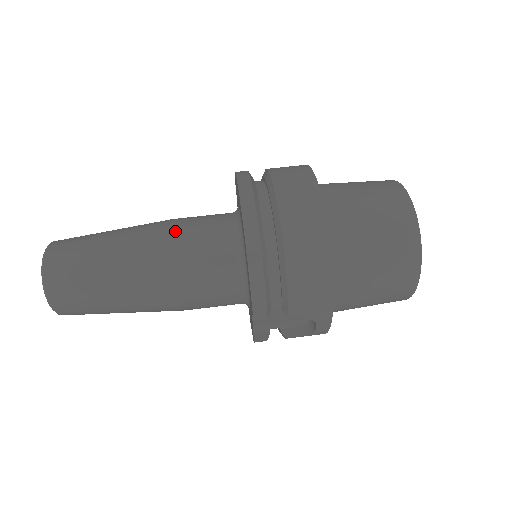
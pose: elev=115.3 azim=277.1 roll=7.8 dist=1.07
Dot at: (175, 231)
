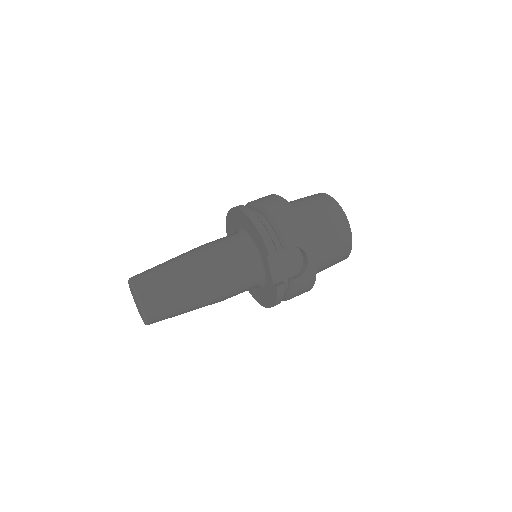
Dot at: (205, 244)
